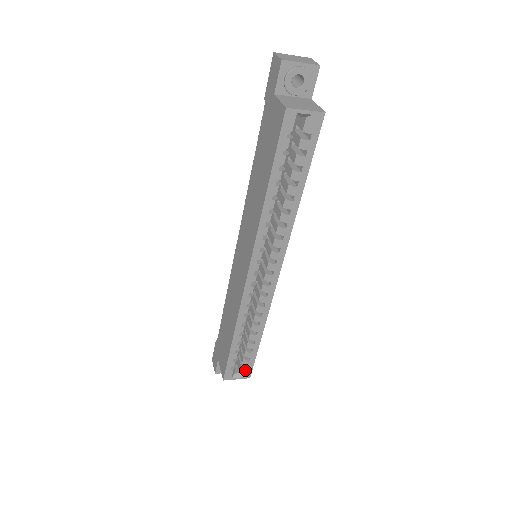
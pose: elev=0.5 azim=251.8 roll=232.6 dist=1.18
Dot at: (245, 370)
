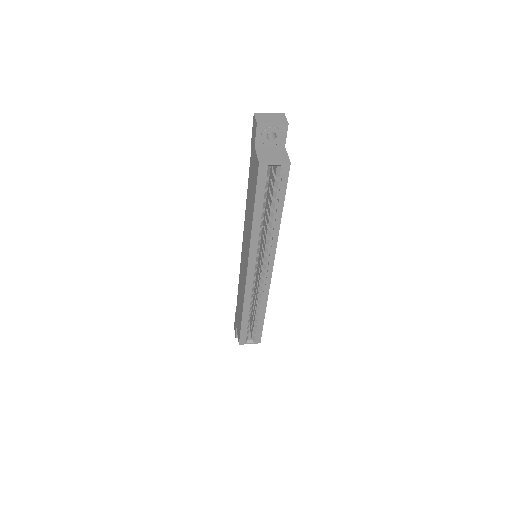
Dot at: (255, 338)
